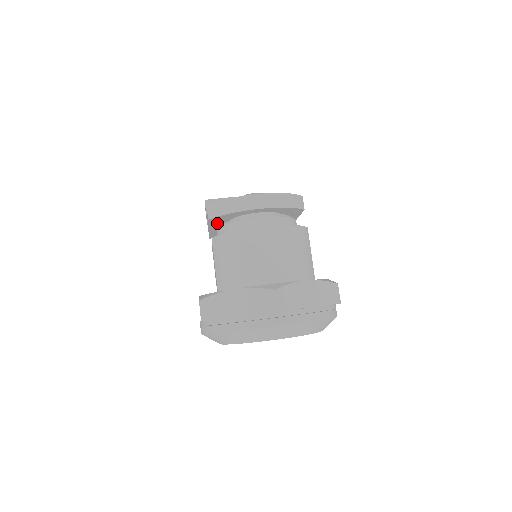
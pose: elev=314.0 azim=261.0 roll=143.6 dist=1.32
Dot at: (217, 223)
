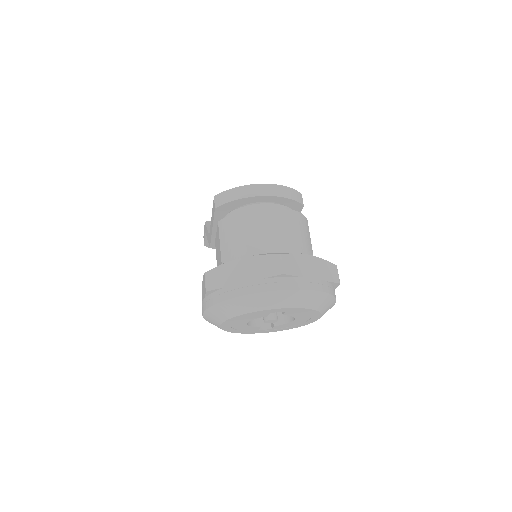
Dot at: (222, 217)
